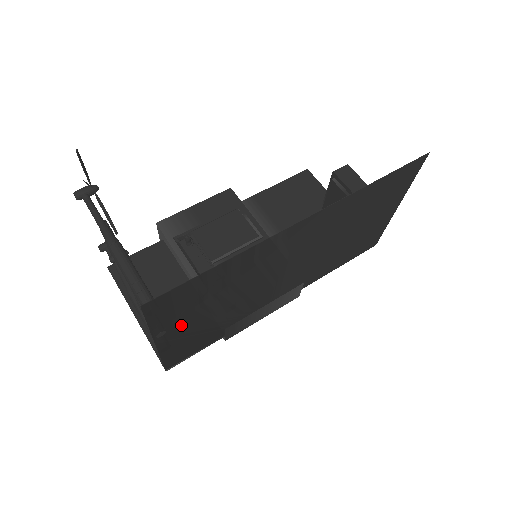
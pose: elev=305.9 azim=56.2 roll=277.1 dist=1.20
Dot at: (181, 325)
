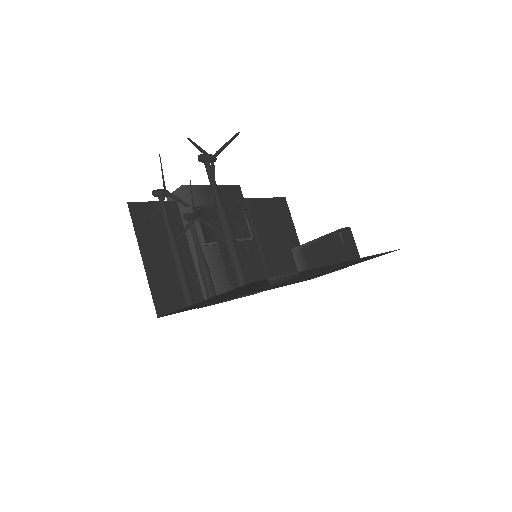
Dot at: occluded
